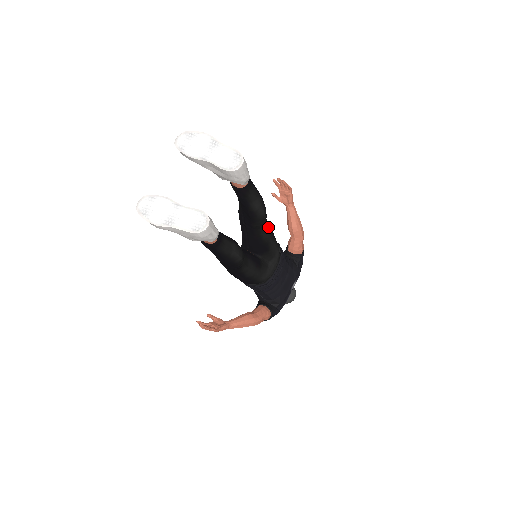
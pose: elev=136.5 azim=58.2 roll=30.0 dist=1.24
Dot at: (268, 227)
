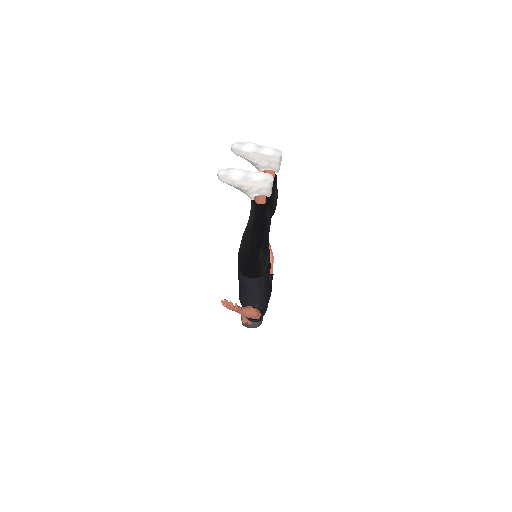
Dot at: occluded
